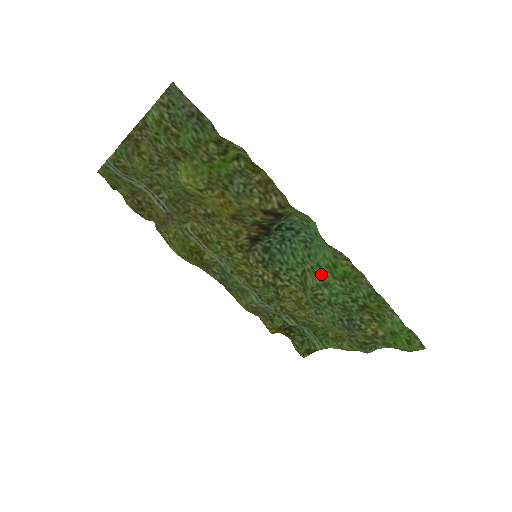
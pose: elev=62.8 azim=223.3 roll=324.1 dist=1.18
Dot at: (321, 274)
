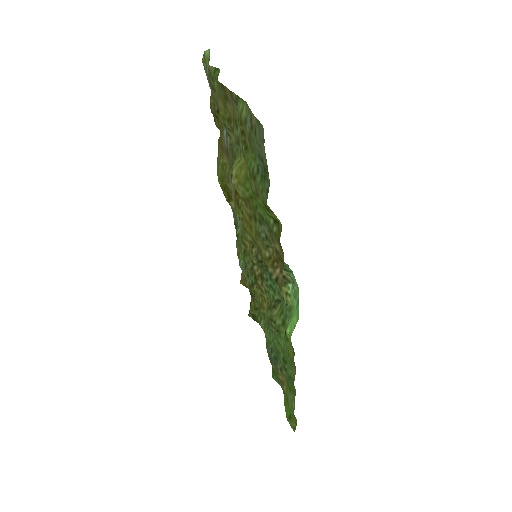
Dot at: (283, 322)
